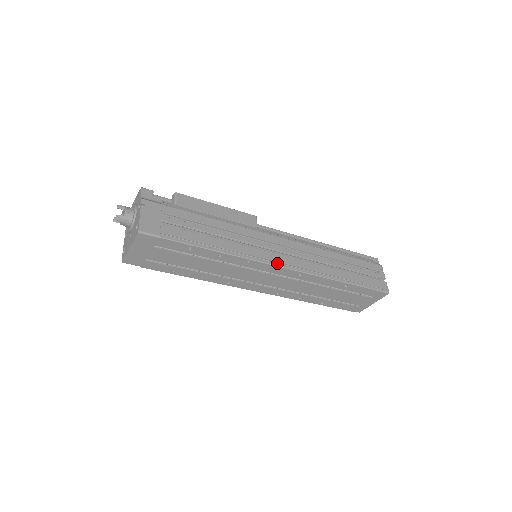
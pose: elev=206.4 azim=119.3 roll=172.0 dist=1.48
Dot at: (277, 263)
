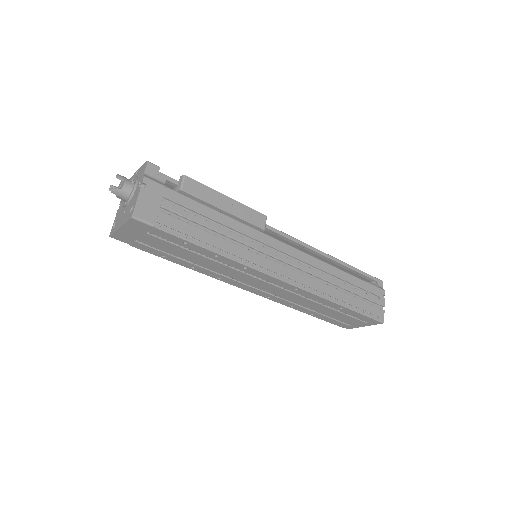
Dot at: (276, 274)
